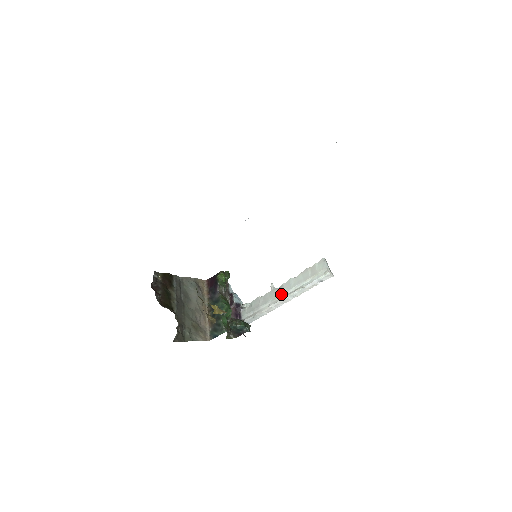
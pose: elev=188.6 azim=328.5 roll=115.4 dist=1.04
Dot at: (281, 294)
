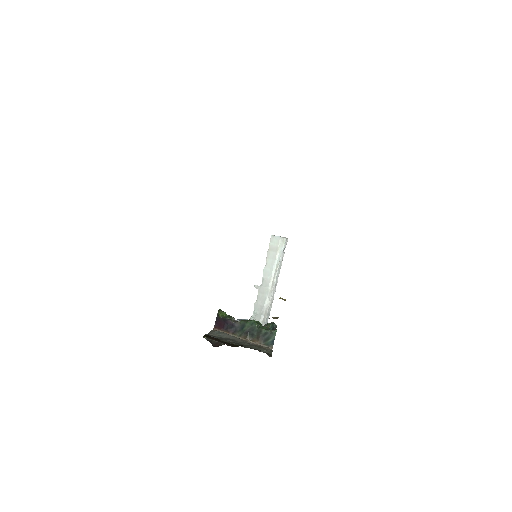
Dot at: (269, 283)
